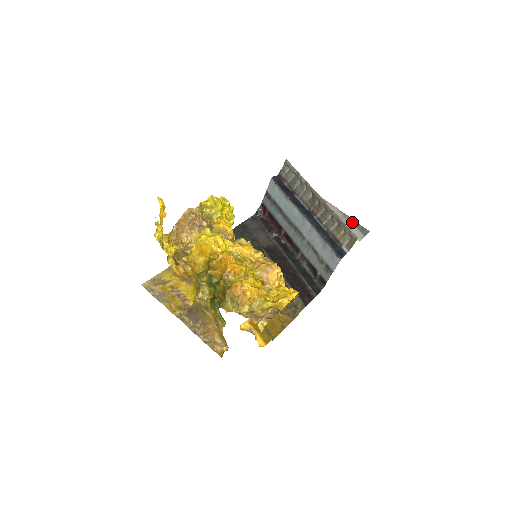
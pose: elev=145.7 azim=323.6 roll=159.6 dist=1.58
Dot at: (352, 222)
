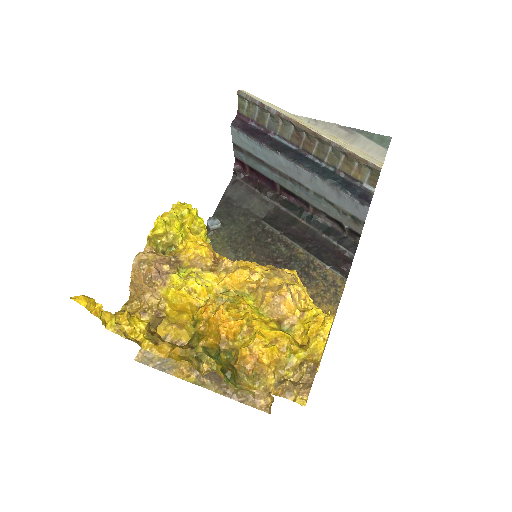
Dot at: (362, 135)
